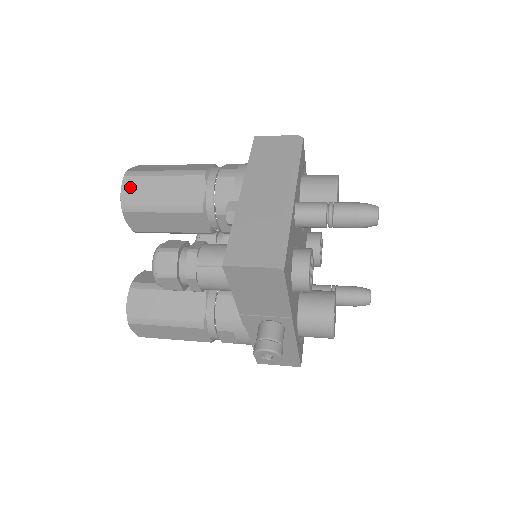
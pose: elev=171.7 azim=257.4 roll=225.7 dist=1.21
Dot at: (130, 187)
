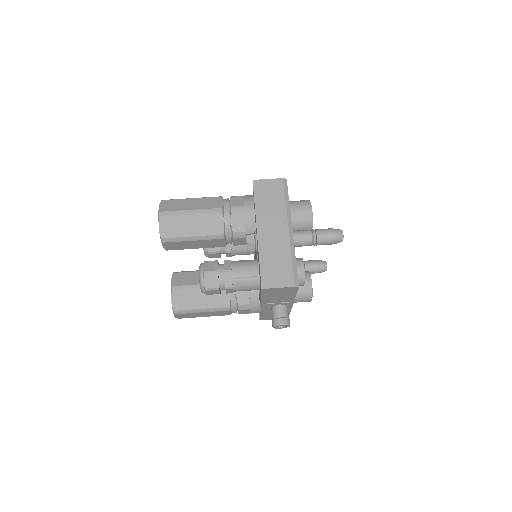
Dot at: (166, 225)
